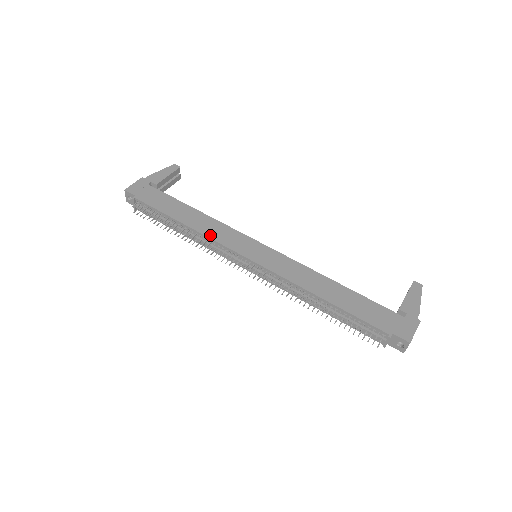
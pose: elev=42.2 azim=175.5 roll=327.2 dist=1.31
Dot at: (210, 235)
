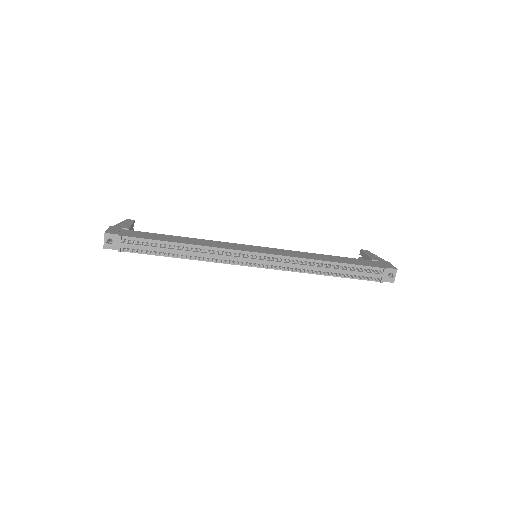
Dot at: (214, 246)
